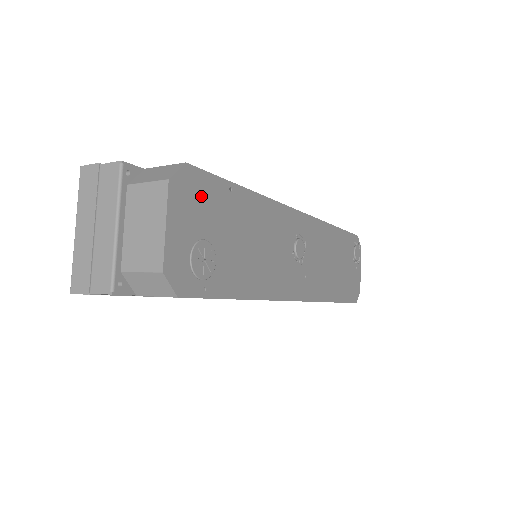
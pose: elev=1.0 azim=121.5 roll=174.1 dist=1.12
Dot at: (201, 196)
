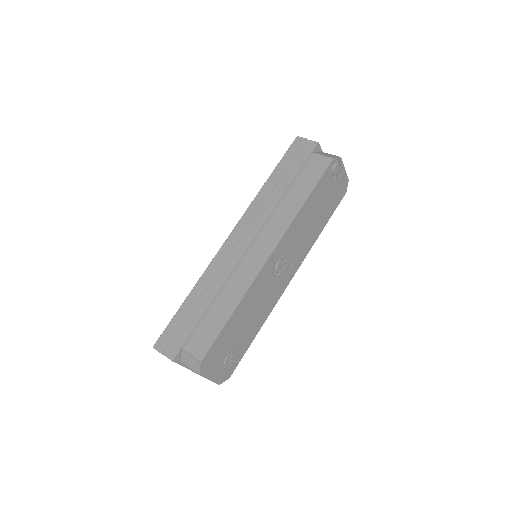
Dot at: (215, 355)
